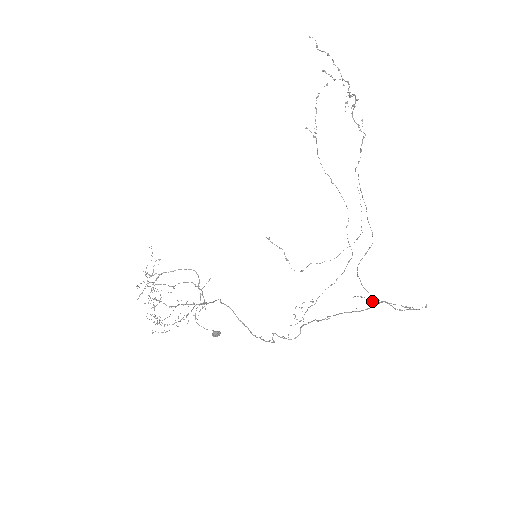
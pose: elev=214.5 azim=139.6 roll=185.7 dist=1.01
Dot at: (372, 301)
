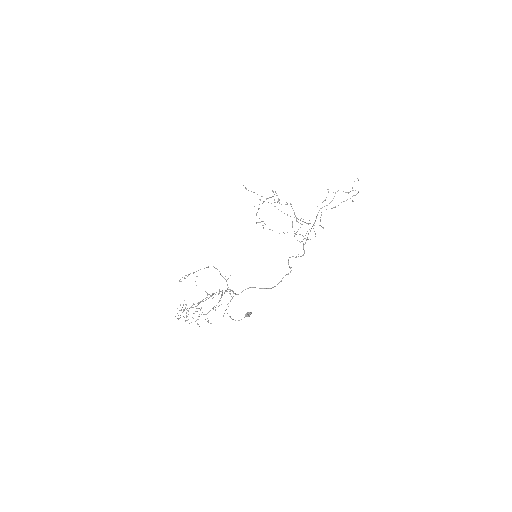
Dot at: occluded
